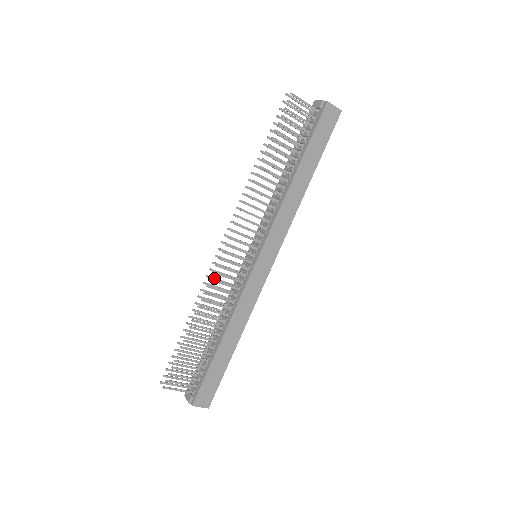
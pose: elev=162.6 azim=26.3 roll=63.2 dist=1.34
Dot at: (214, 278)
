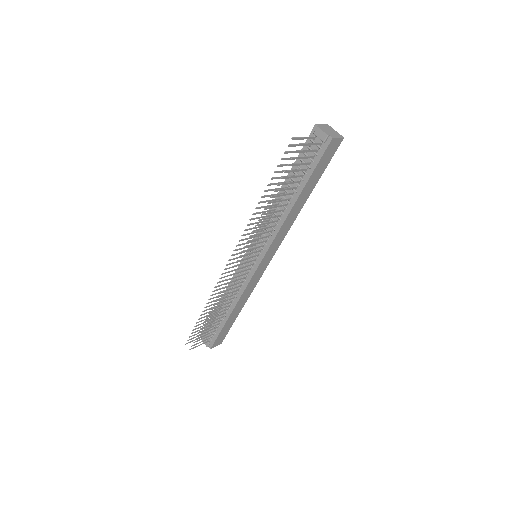
Dot at: (223, 281)
